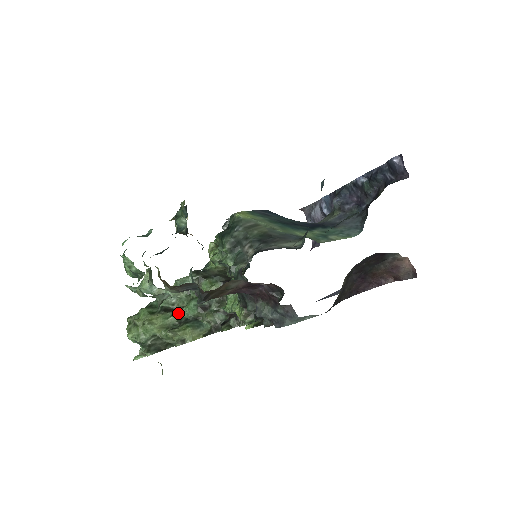
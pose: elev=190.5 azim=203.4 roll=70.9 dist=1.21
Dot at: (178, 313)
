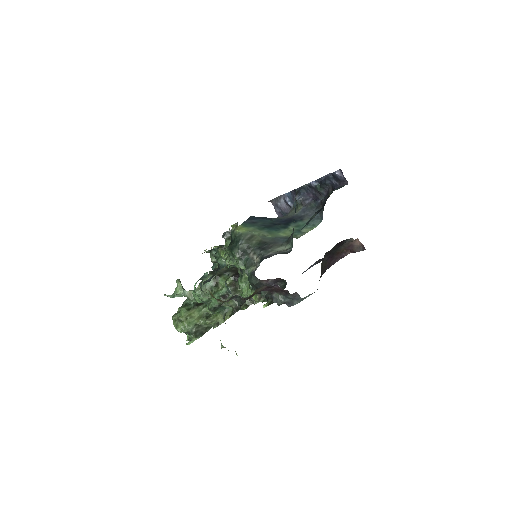
Dot at: occluded
